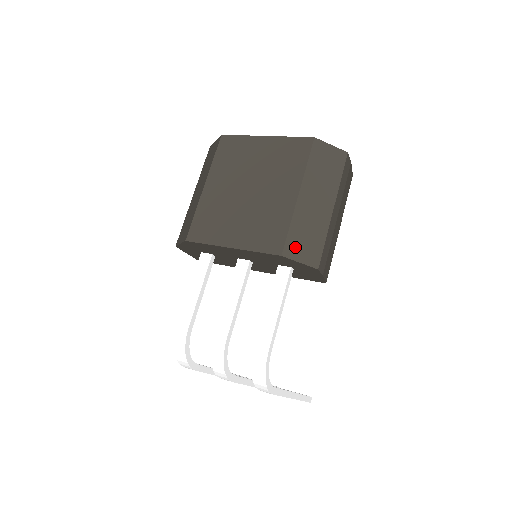
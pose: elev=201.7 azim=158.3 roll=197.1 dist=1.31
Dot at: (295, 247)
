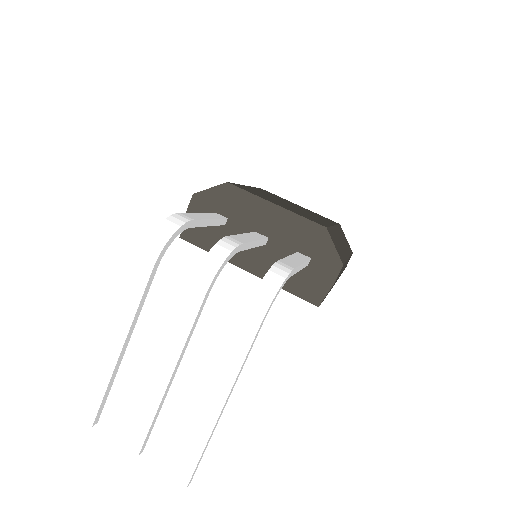
Dot at: (333, 237)
